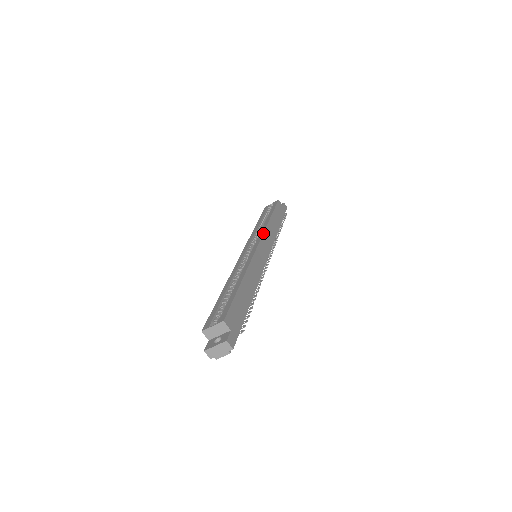
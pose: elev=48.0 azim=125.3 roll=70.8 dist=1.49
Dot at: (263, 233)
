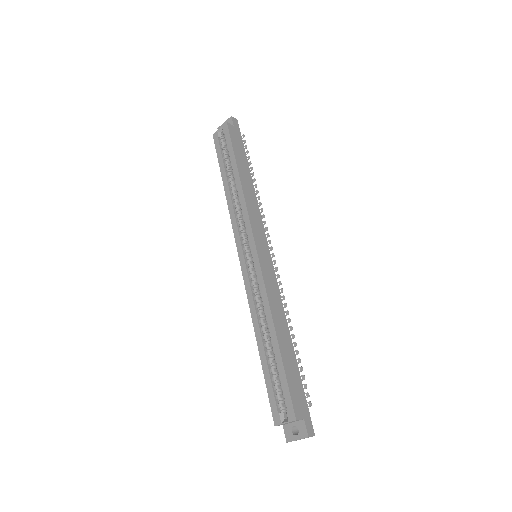
Dot at: (249, 221)
